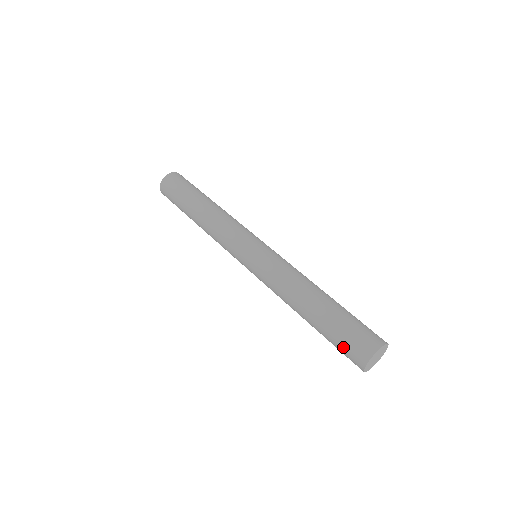
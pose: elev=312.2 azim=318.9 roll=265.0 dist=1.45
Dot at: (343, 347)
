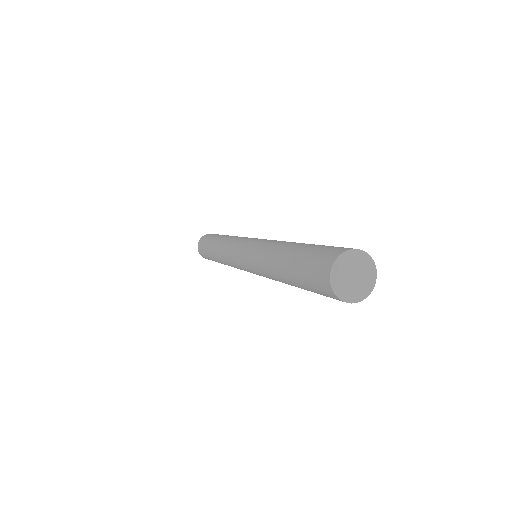
Dot at: (323, 249)
